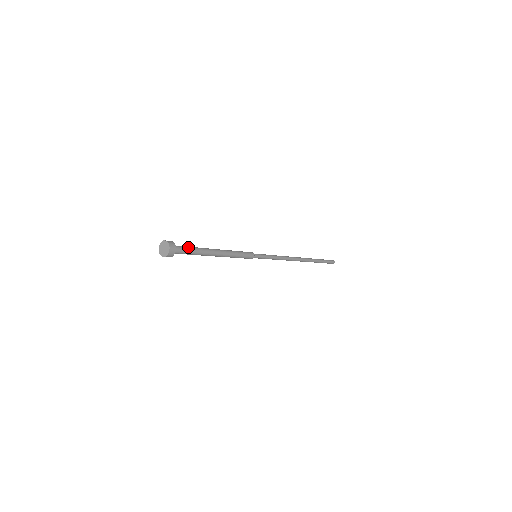
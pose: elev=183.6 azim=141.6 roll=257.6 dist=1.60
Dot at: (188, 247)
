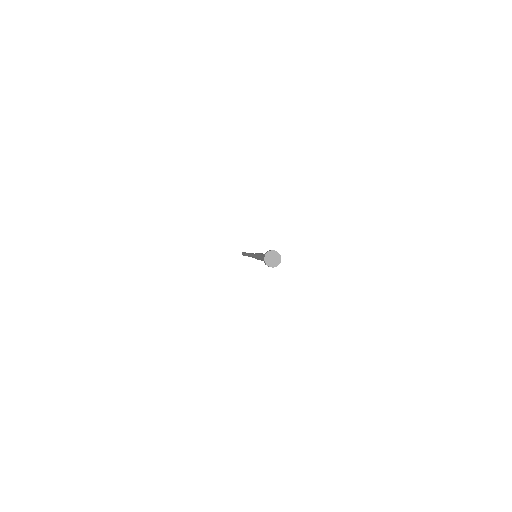
Dot at: occluded
